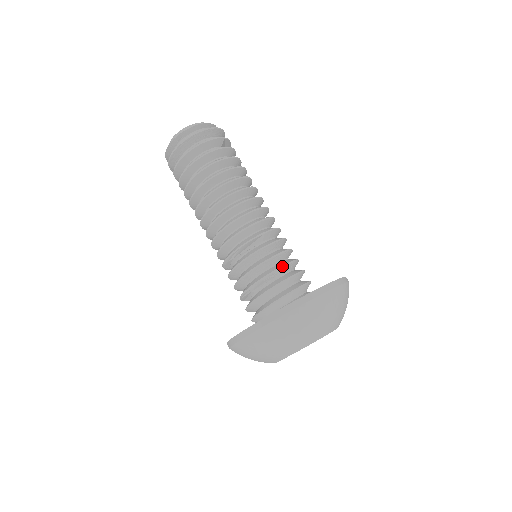
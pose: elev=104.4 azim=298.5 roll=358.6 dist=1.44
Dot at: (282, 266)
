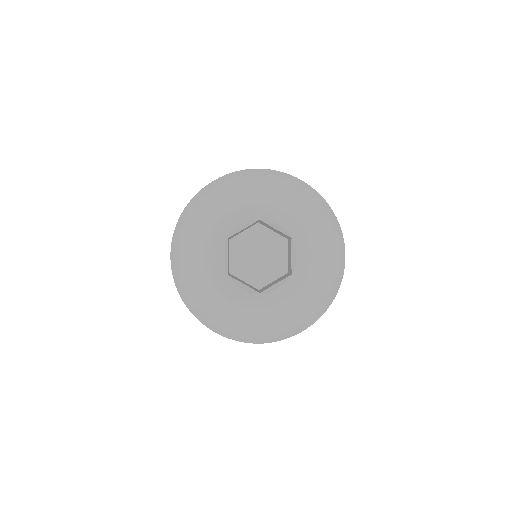
Dot at: occluded
